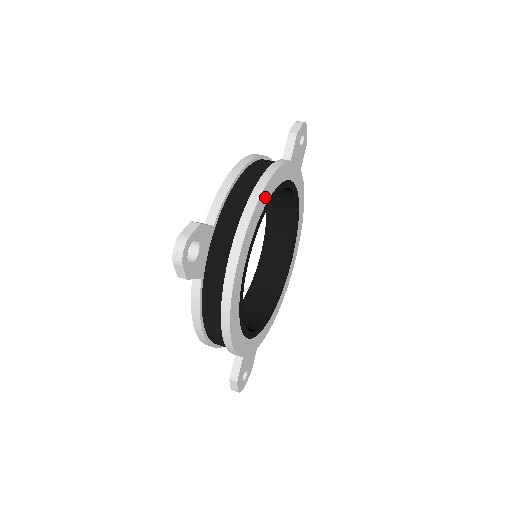
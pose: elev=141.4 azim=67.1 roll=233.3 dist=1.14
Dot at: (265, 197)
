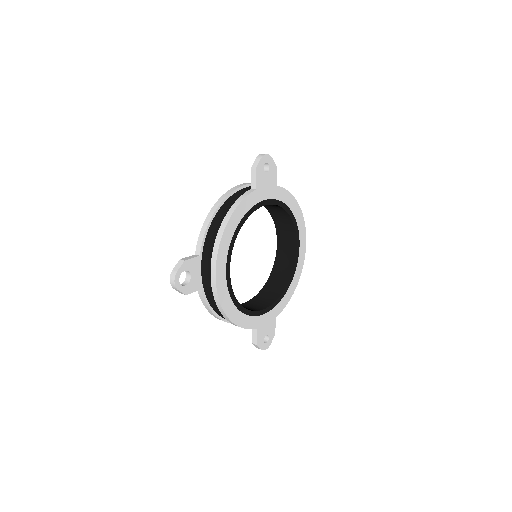
Dot at: (231, 228)
